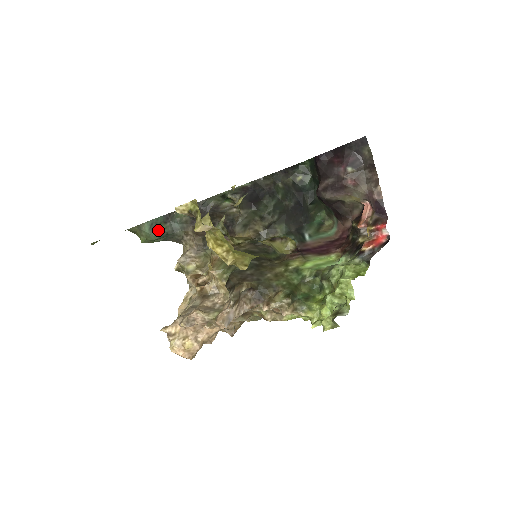
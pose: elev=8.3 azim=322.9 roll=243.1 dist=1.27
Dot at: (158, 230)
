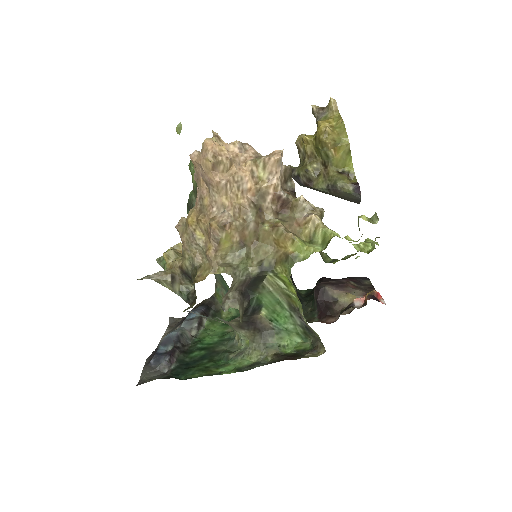
Dot at: occluded
